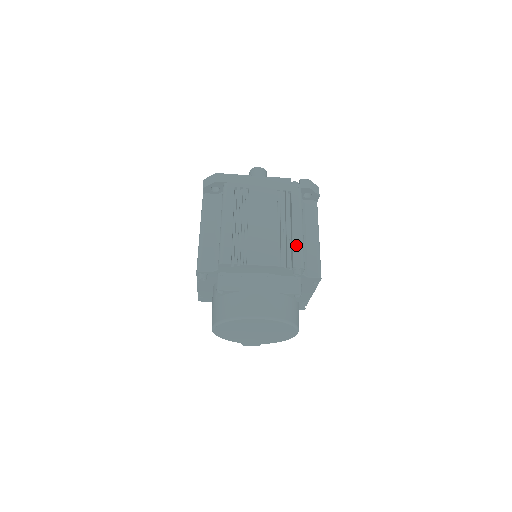
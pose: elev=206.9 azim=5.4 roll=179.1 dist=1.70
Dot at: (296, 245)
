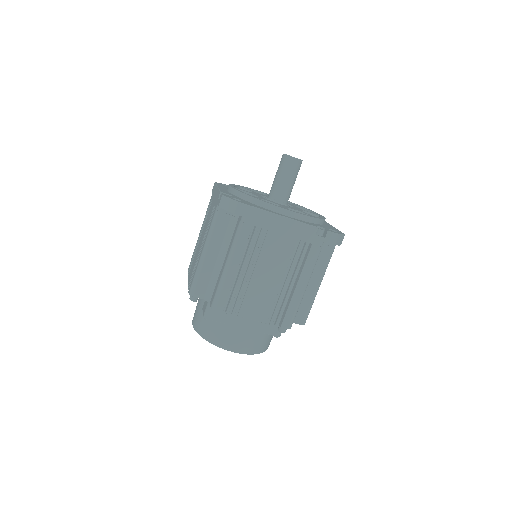
Dot at: (292, 307)
